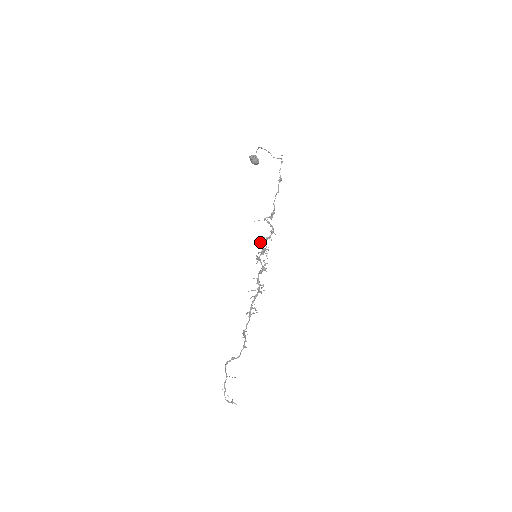
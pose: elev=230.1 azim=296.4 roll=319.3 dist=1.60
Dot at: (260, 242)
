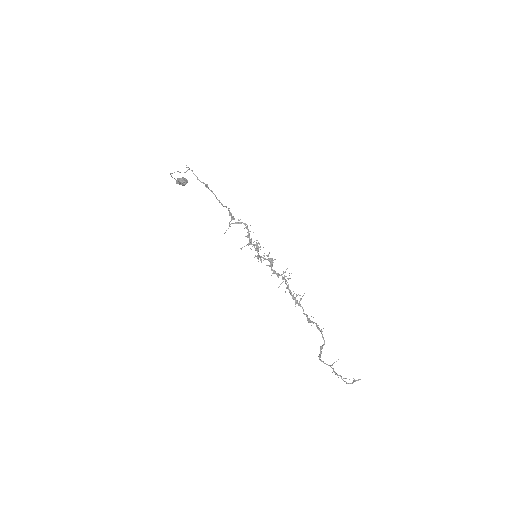
Dot at: occluded
